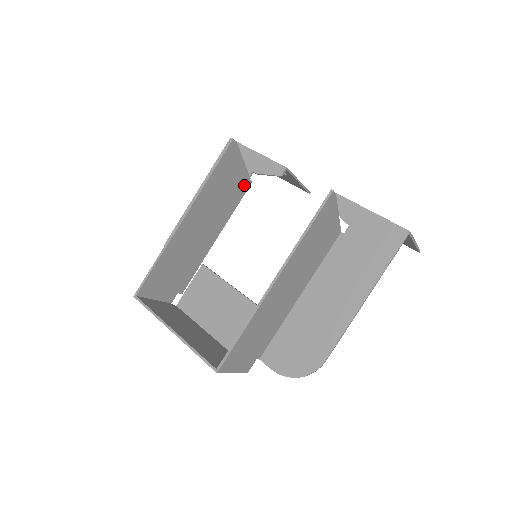
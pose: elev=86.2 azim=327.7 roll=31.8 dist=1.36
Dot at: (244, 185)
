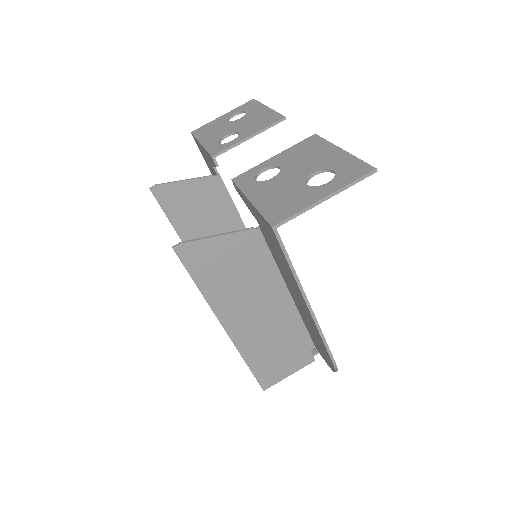
Dot at: (215, 185)
